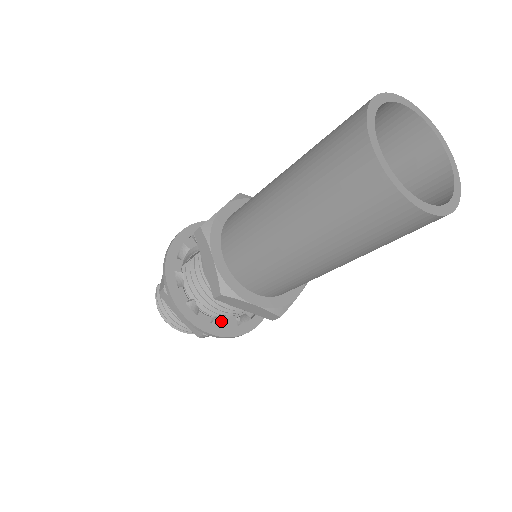
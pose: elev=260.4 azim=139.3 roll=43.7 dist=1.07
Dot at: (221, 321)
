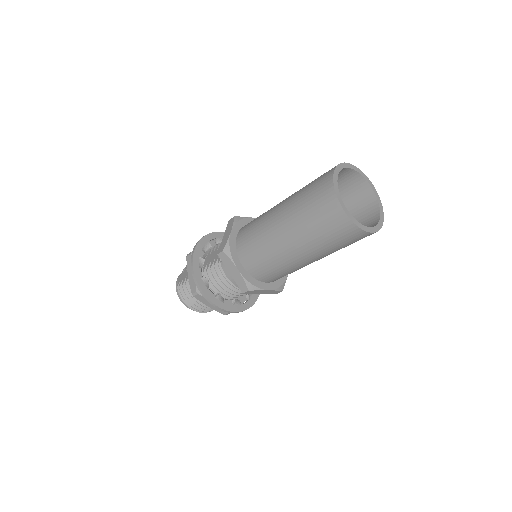
Dot at: (238, 301)
